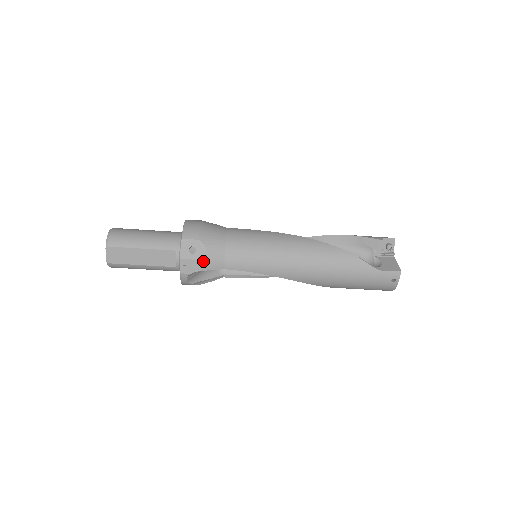
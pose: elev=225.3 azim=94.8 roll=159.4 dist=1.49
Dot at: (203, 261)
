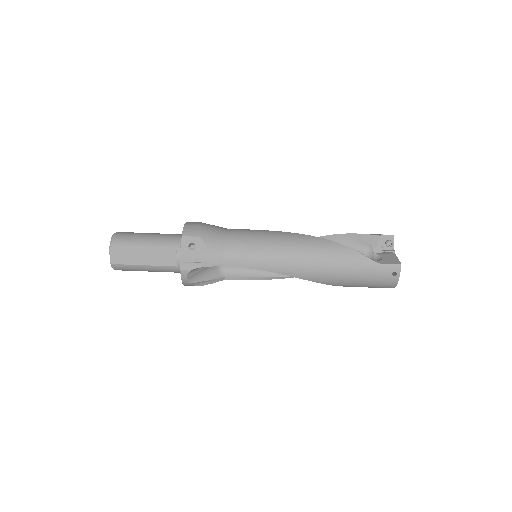
Dot at: (202, 257)
